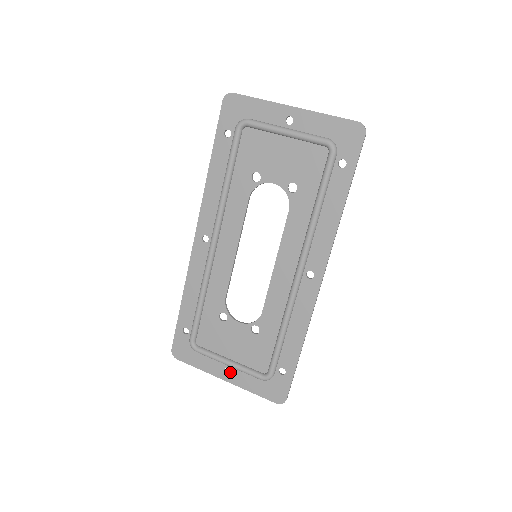
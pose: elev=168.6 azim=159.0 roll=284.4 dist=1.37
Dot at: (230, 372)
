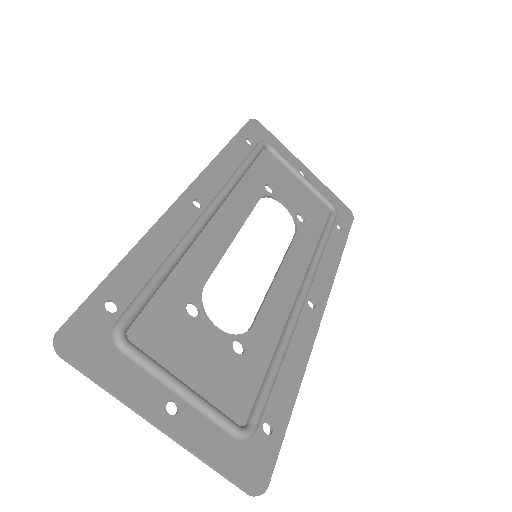
Dot at: (178, 411)
